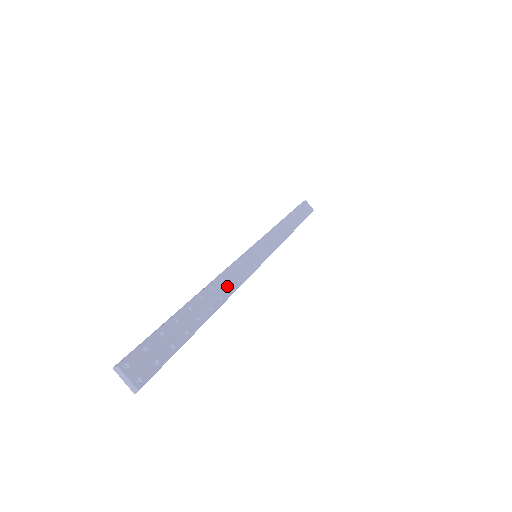
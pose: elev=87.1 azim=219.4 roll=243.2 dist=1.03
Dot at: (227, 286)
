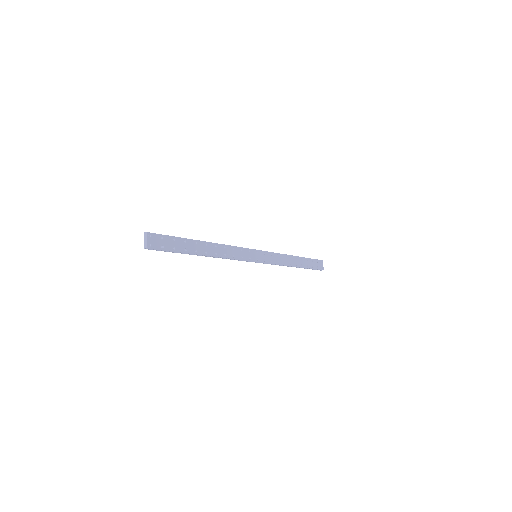
Dot at: (224, 252)
